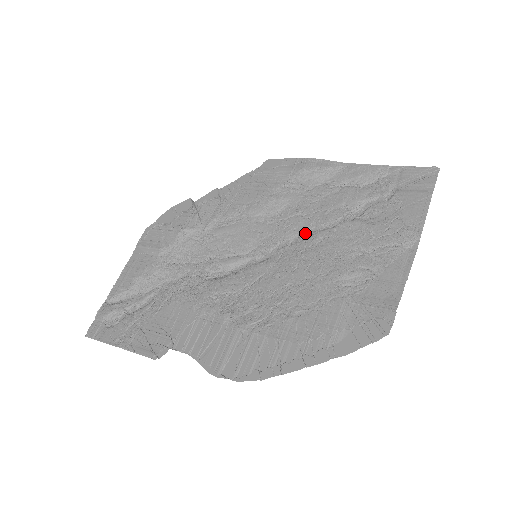
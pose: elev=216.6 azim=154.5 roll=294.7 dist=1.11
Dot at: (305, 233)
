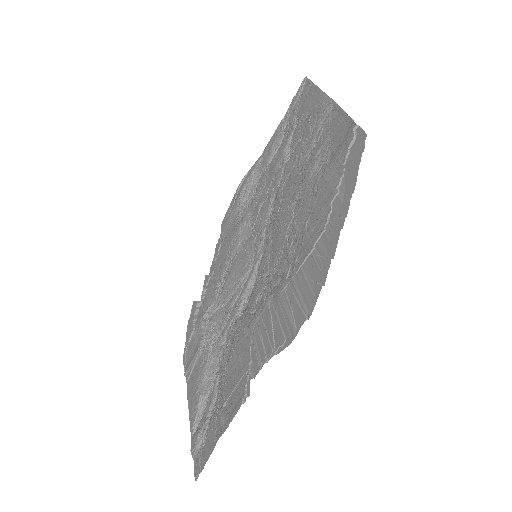
Dot at: (272, 205)
